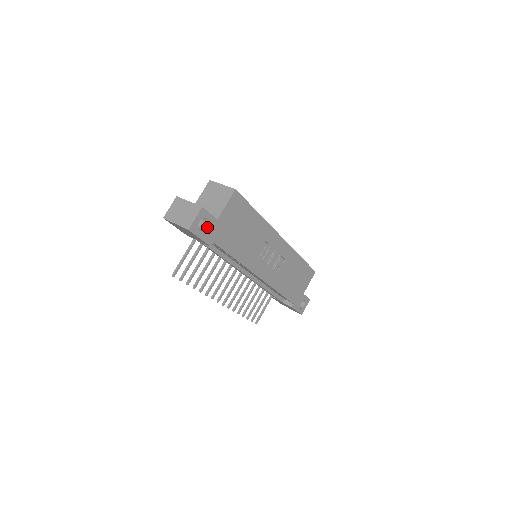
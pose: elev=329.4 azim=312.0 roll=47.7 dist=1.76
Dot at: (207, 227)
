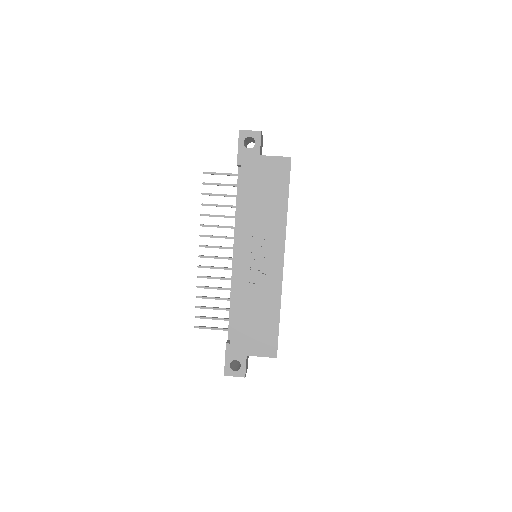
Dot at: (250, 149)
